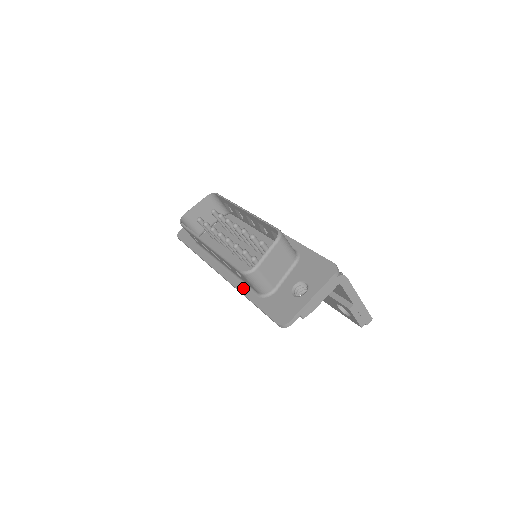
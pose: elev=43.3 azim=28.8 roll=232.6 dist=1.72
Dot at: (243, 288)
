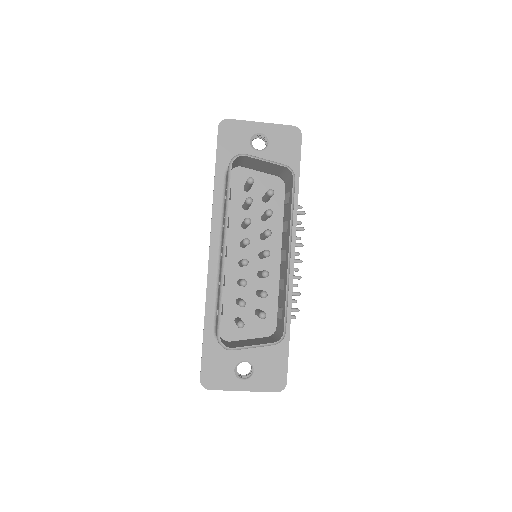
Dot at: (211, 304)
